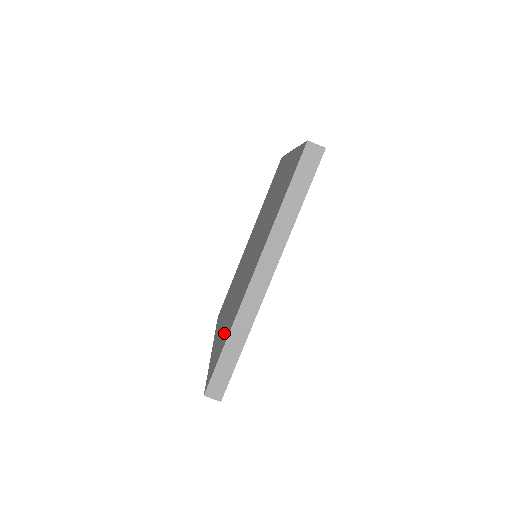
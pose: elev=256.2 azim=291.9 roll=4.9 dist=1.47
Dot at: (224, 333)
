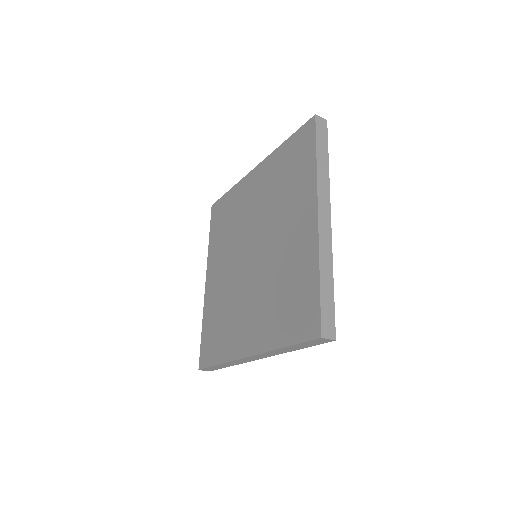
Dot at: (218, 332)
